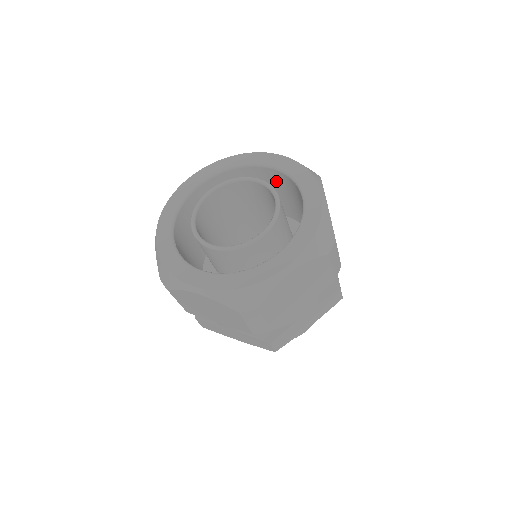
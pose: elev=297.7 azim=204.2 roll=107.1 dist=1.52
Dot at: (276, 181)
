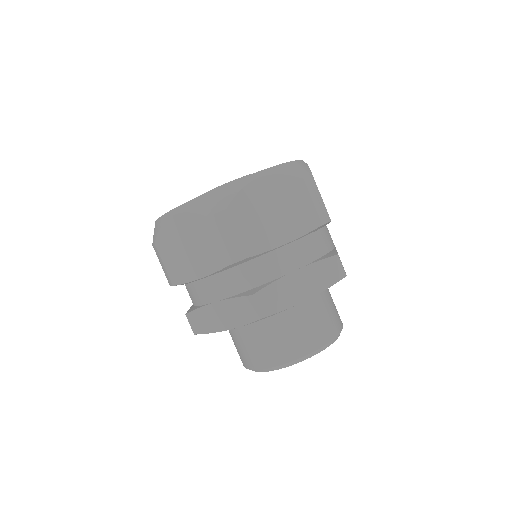
Dot at: occluded
